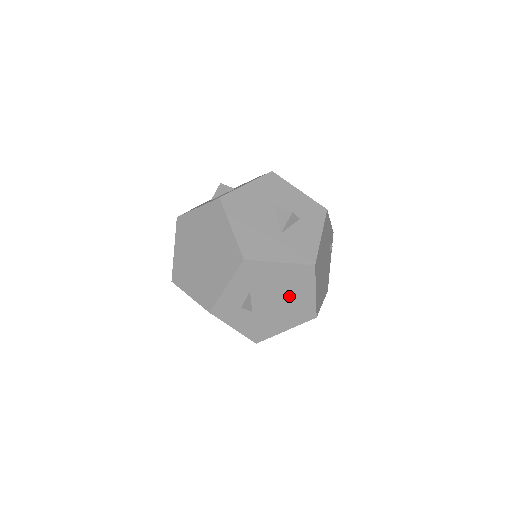
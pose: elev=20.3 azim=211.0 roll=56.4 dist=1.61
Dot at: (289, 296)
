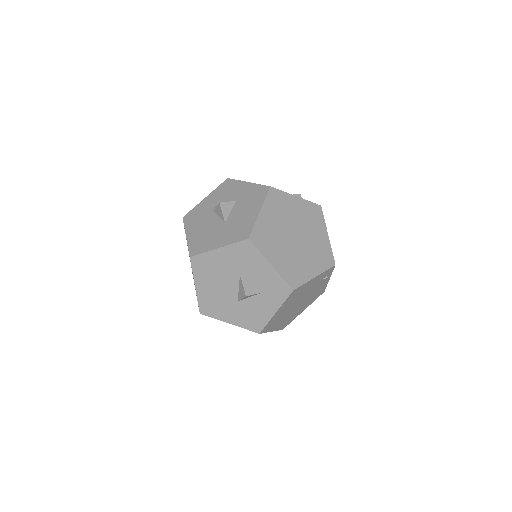
Dot at: occluded
